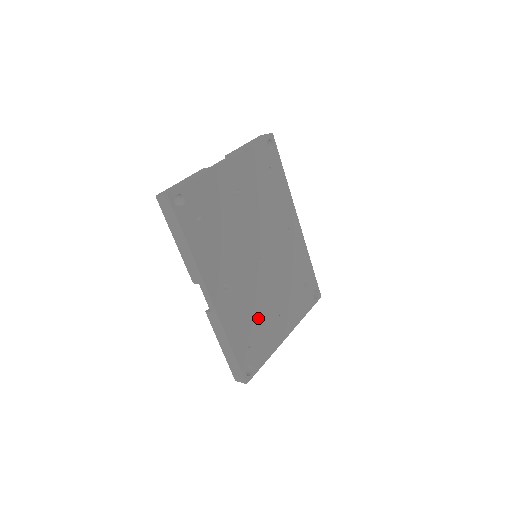
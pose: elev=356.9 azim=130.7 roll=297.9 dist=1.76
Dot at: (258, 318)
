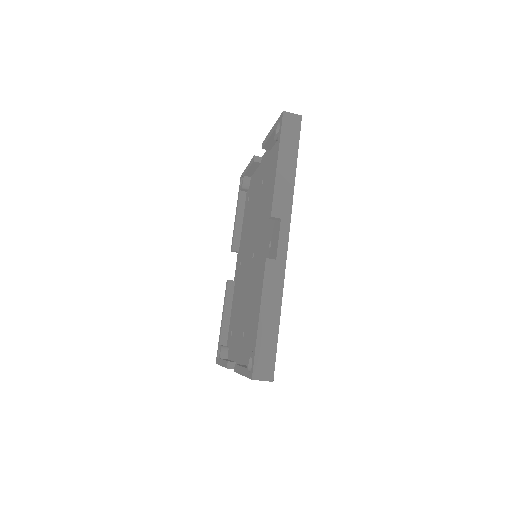
Dot at: occluded
